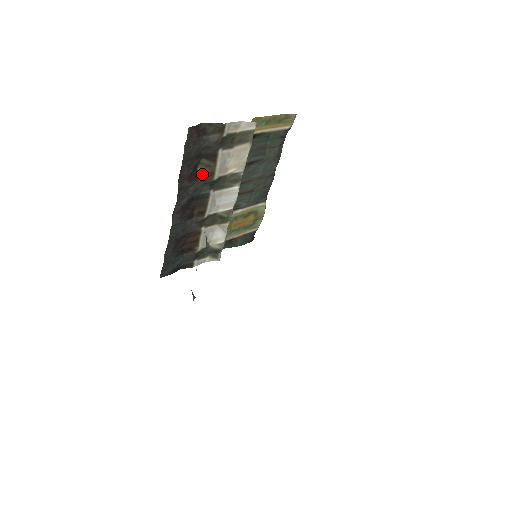
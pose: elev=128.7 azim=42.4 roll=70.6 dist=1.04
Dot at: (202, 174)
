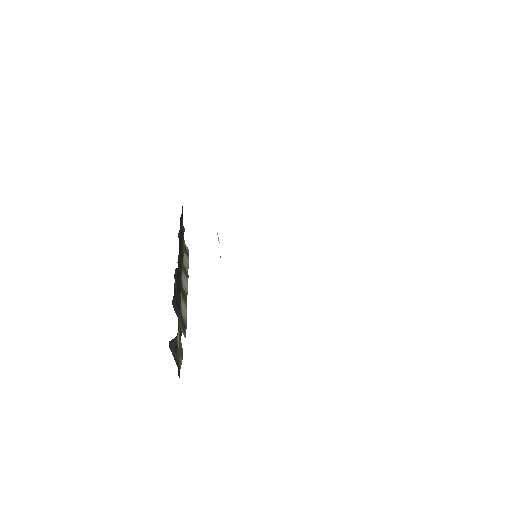
Dot at: occluded
